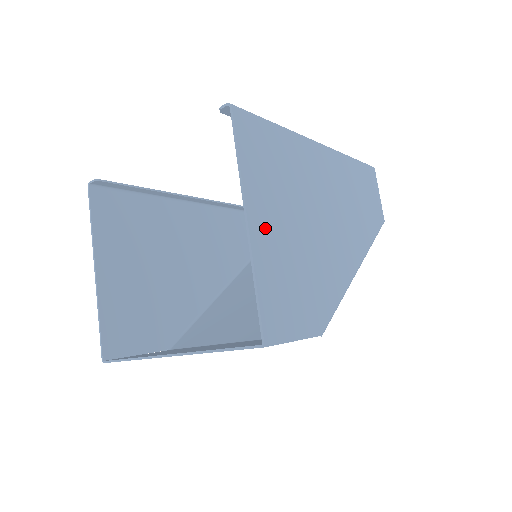
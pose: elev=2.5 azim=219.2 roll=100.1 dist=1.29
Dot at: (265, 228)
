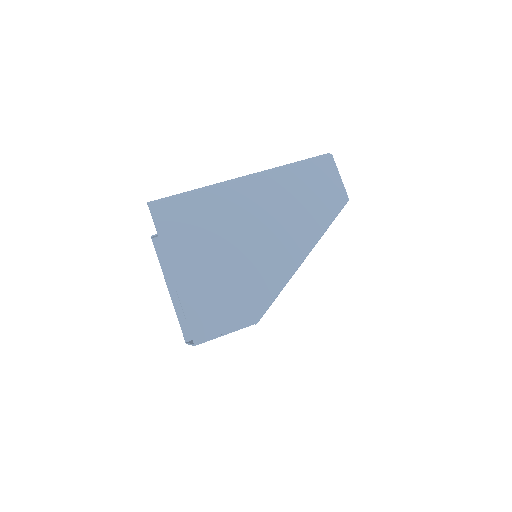
Dot at: (188, 272)
